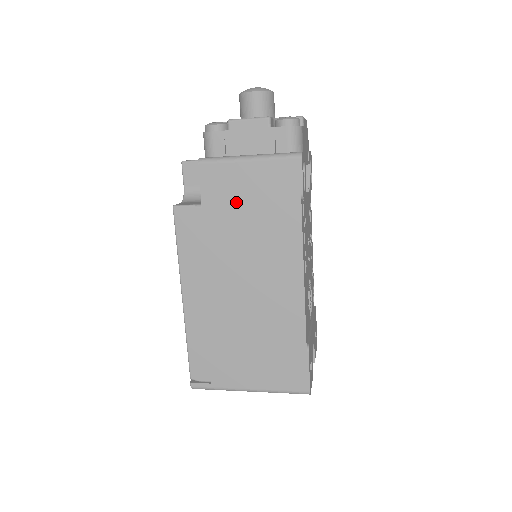
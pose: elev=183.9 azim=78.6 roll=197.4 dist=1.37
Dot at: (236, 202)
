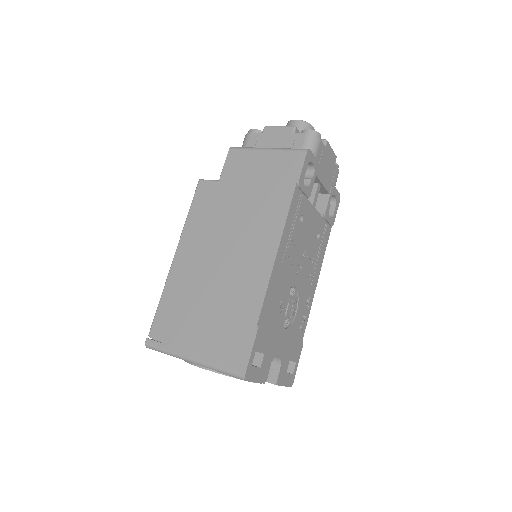
Dot at: (245, 180)
